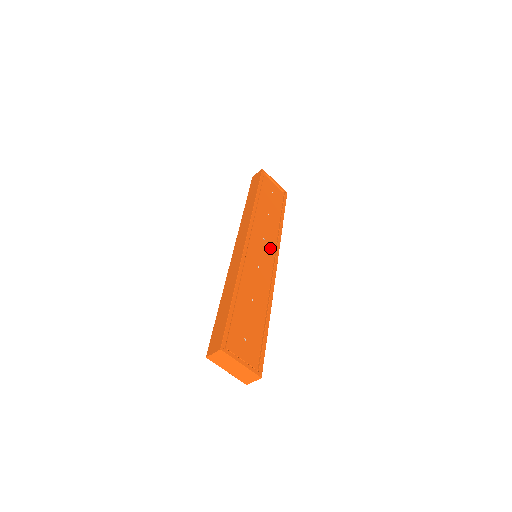
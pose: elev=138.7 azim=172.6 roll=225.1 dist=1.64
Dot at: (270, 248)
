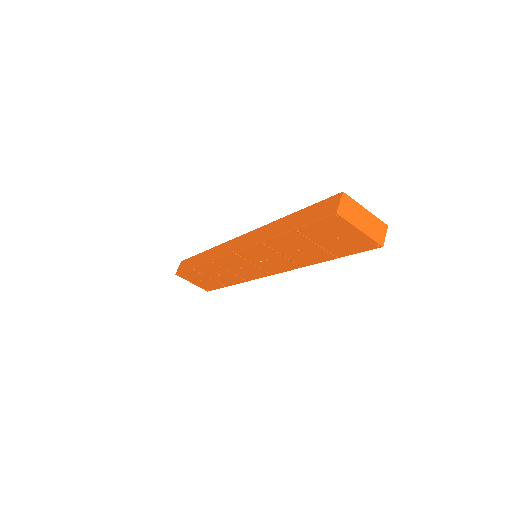
Dot at: occluded
